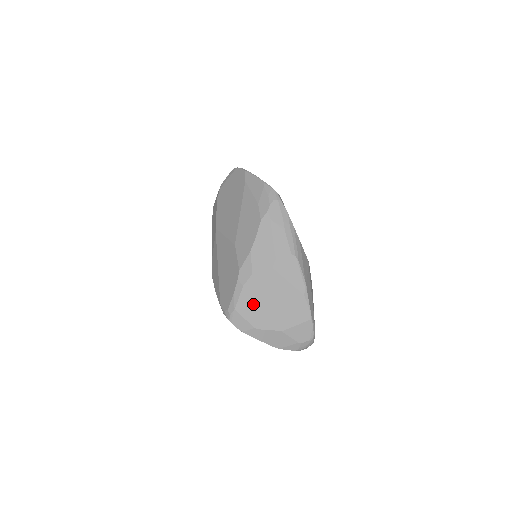
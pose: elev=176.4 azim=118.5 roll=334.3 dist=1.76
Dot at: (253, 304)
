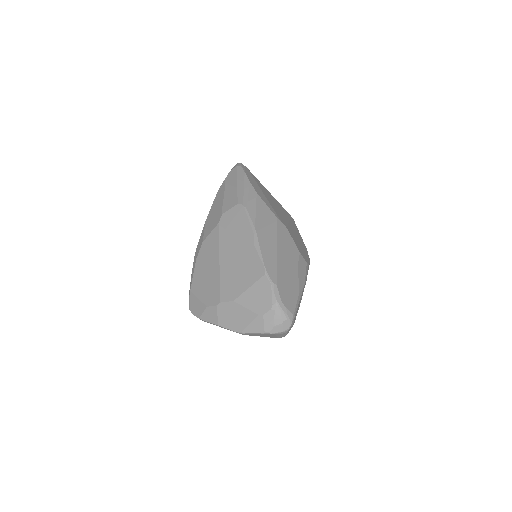
Dot at: (205, 277)
